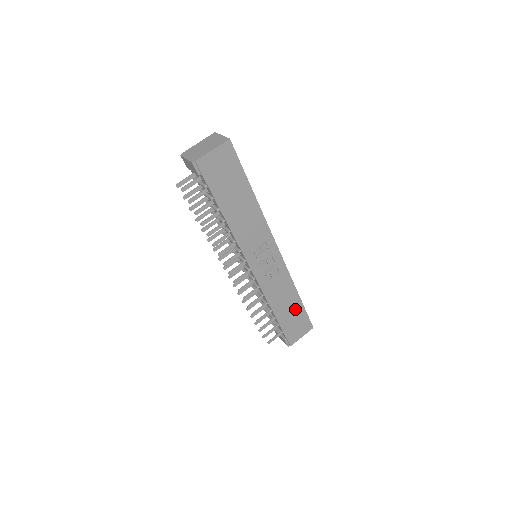
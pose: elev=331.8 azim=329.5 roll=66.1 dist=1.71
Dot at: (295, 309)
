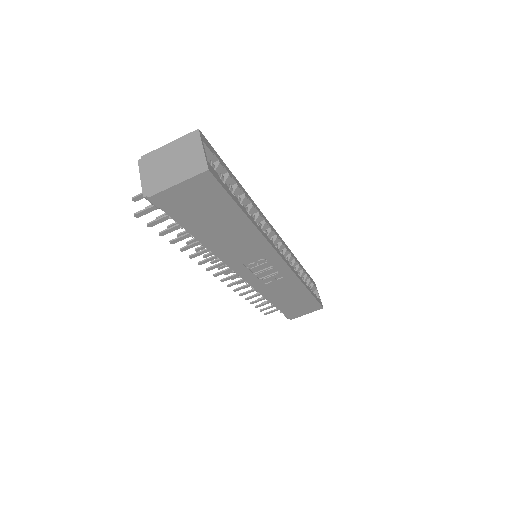
Dot at: (301, 299)
